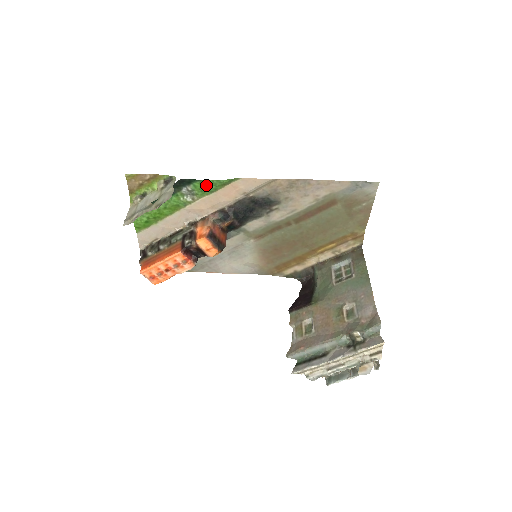
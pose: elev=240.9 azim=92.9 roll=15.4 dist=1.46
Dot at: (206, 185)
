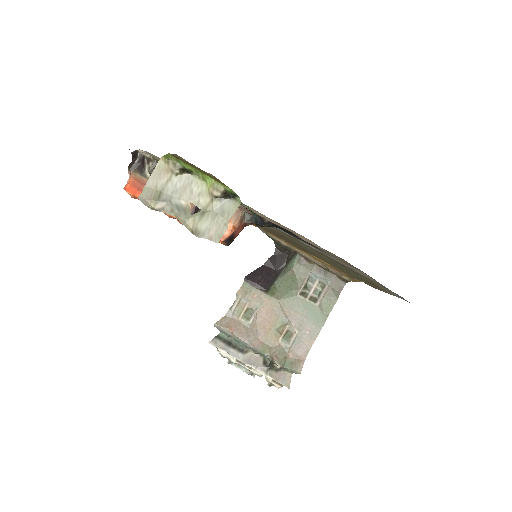
Dot at: occluded
